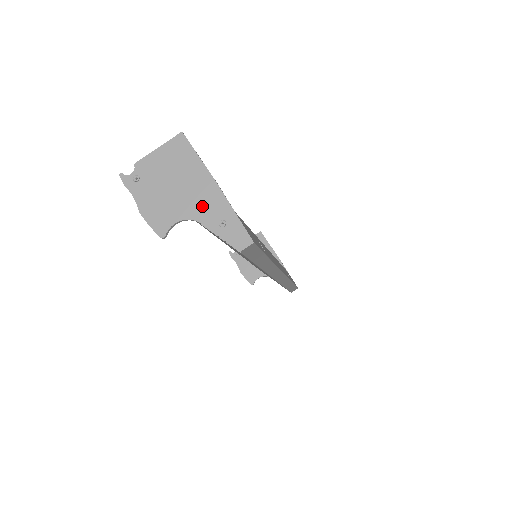
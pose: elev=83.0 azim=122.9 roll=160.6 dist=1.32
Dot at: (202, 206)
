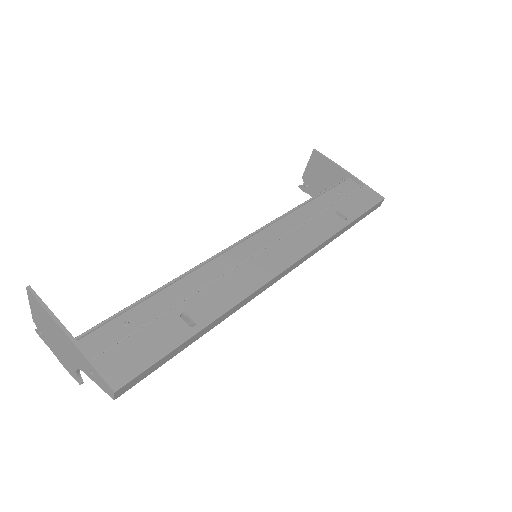
Dot at: (75, 357)
